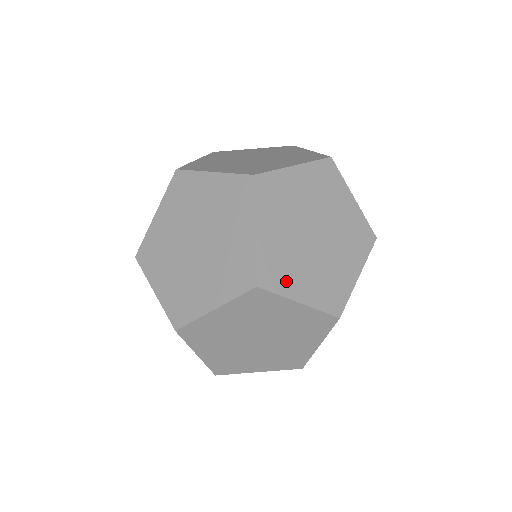
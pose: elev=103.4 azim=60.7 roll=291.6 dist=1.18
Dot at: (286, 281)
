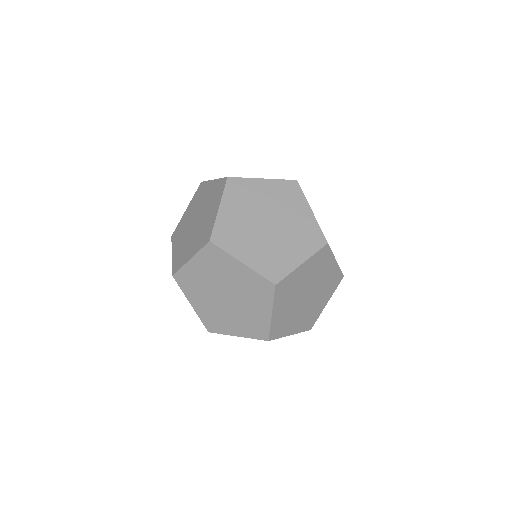
Dot at: (284, 264)
